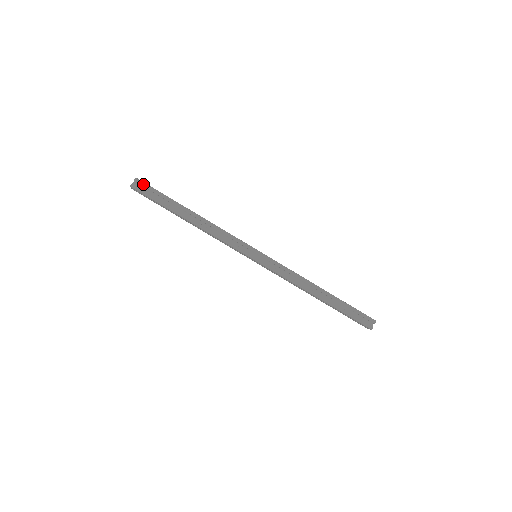
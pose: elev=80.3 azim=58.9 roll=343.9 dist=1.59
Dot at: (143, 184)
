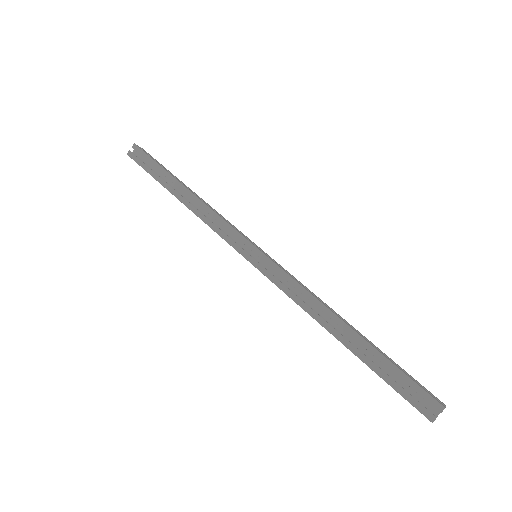
Dot at: (140, 151)
